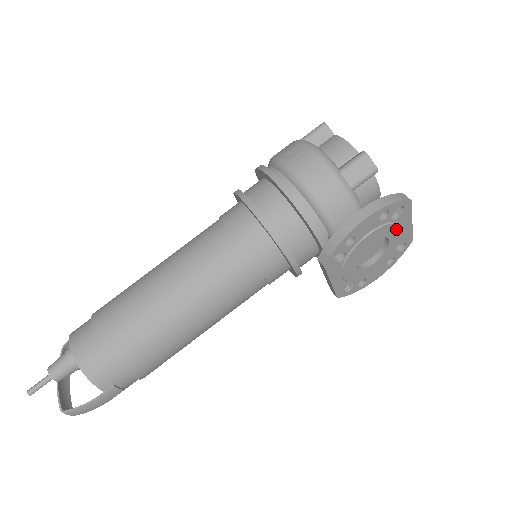
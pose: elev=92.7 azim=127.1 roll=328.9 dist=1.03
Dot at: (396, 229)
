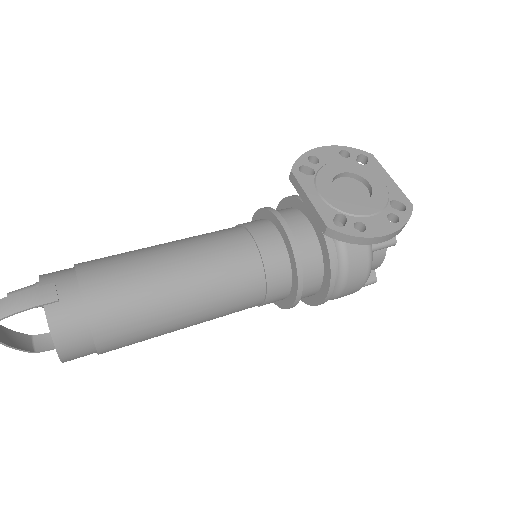
Dot at: (371, 174)
